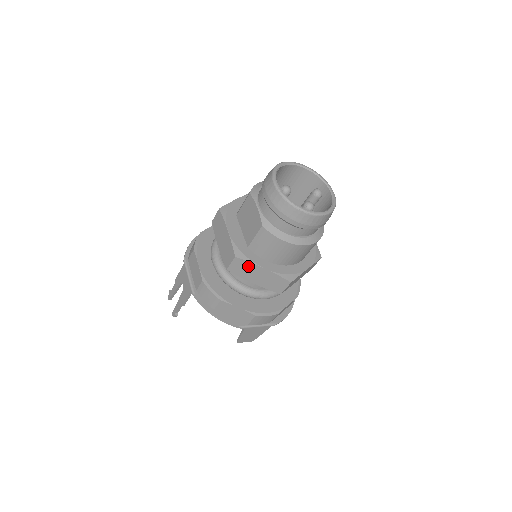
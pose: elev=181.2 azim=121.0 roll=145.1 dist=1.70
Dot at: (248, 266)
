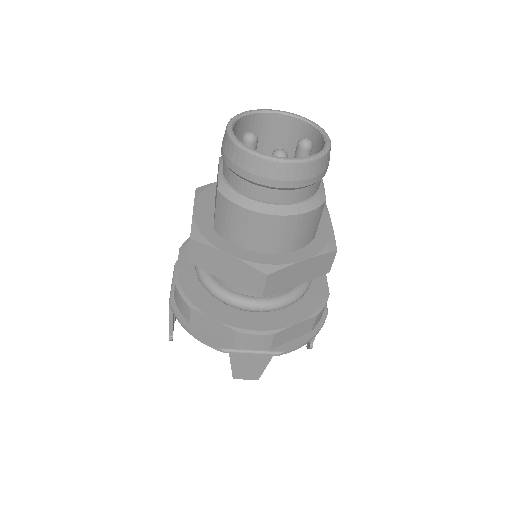
Dot at: (209, 252)
